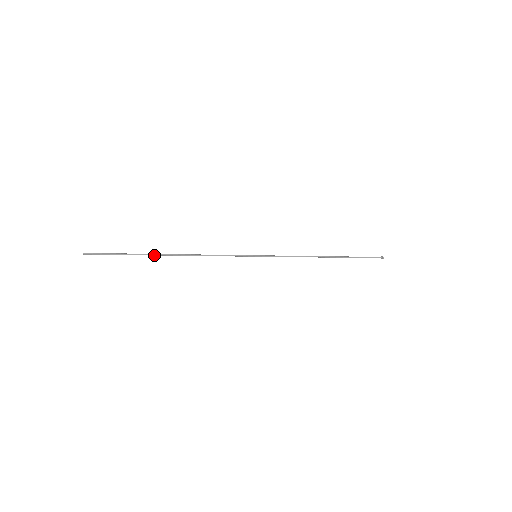
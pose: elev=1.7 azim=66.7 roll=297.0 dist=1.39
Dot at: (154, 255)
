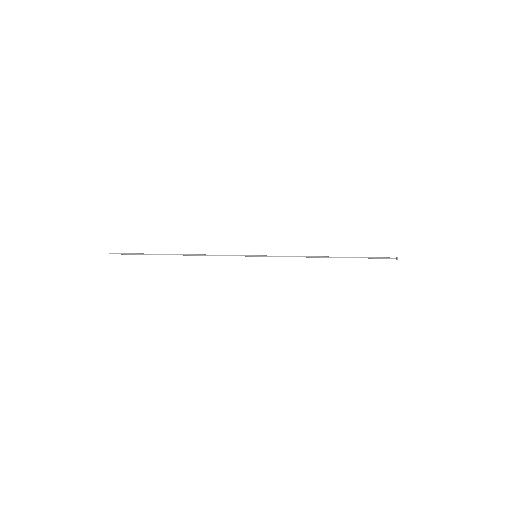
Dot at: (164, 254)
